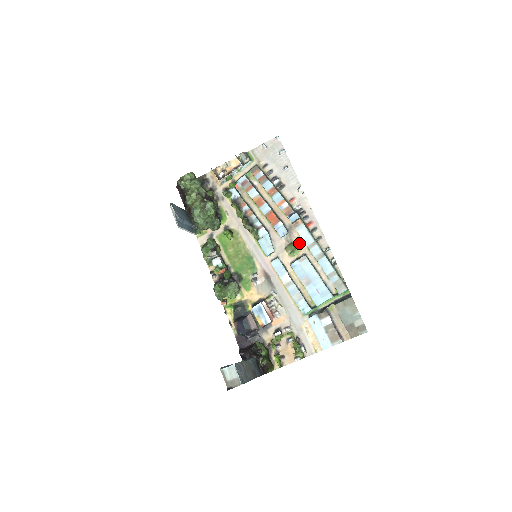
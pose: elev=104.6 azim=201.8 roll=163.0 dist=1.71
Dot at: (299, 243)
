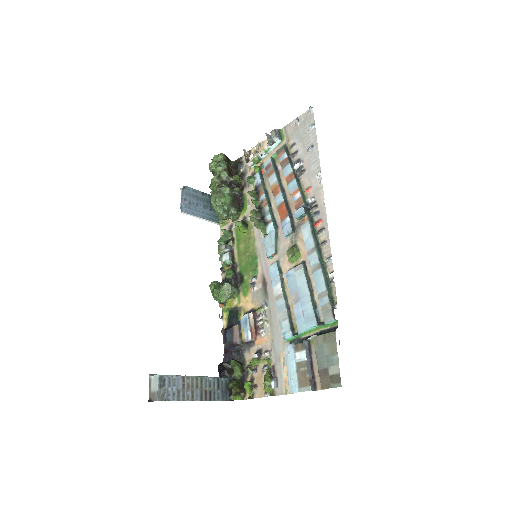
Dot at: (302, 246)
